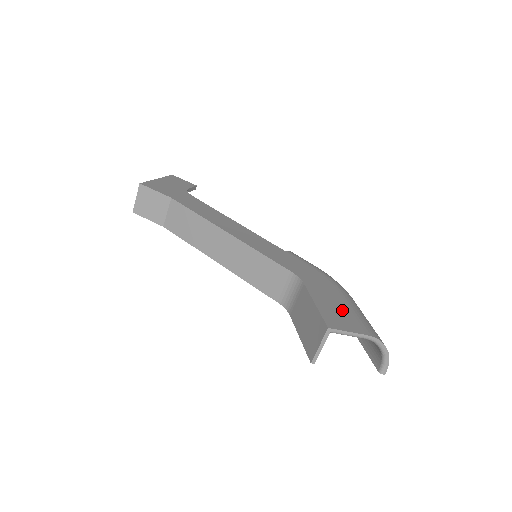
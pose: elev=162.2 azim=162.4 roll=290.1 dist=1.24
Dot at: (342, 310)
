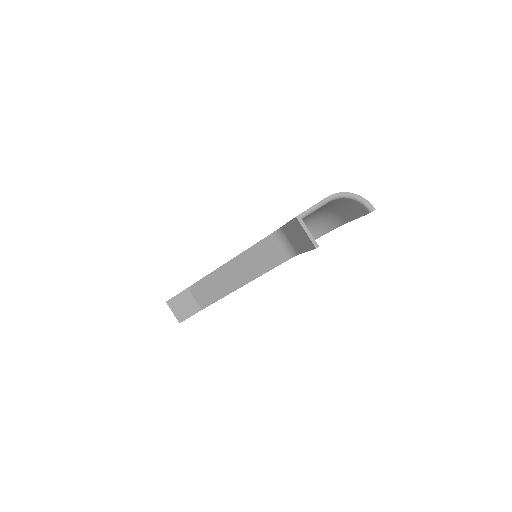
Dot at: occluded
